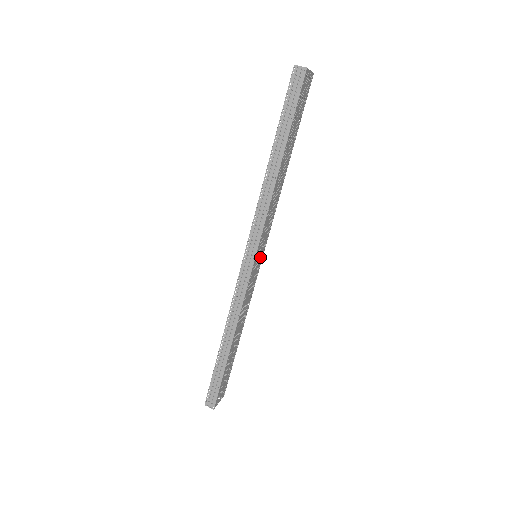
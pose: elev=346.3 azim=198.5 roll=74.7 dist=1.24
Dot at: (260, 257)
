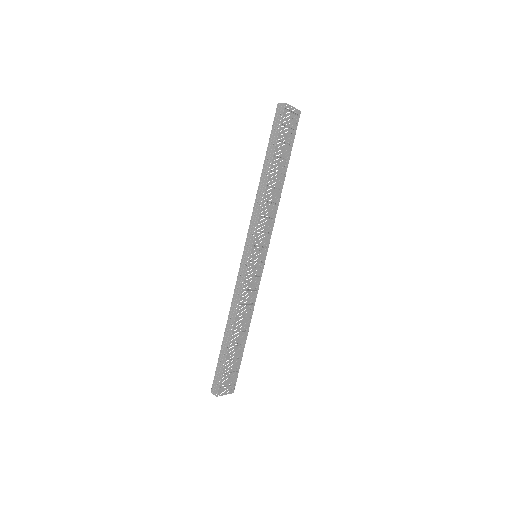
Dot at: (261, 258)
